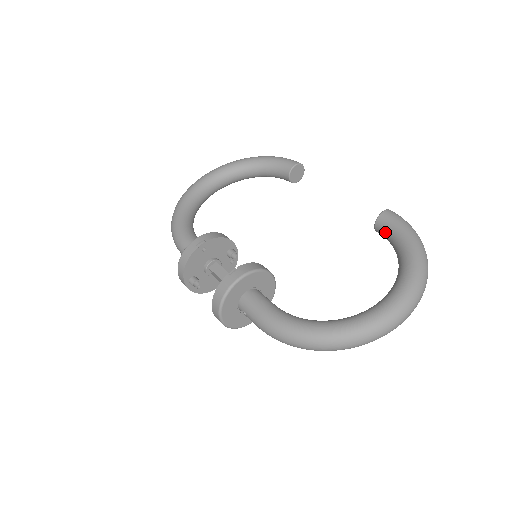
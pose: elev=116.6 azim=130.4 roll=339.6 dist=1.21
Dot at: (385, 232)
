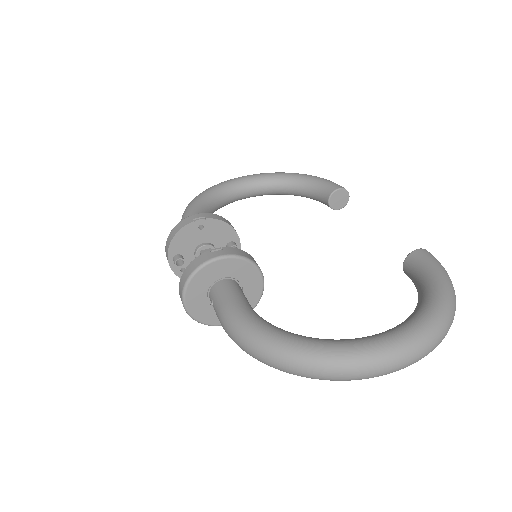
Dot at: (413, 271)
